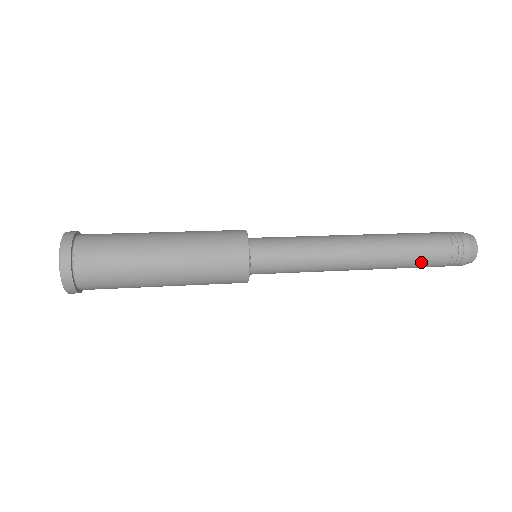
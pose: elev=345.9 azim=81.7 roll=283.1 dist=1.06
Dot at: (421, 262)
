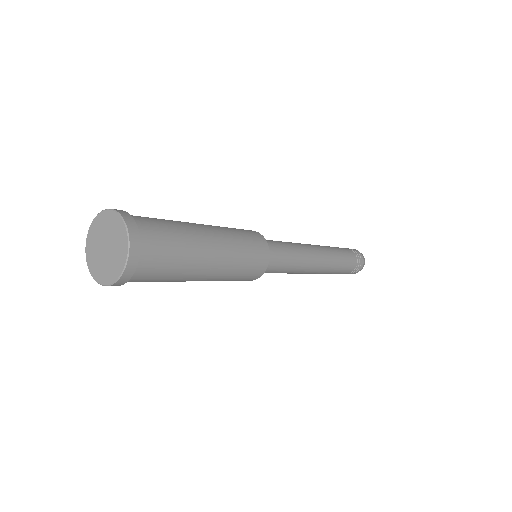
Dot at: (345, 255)
